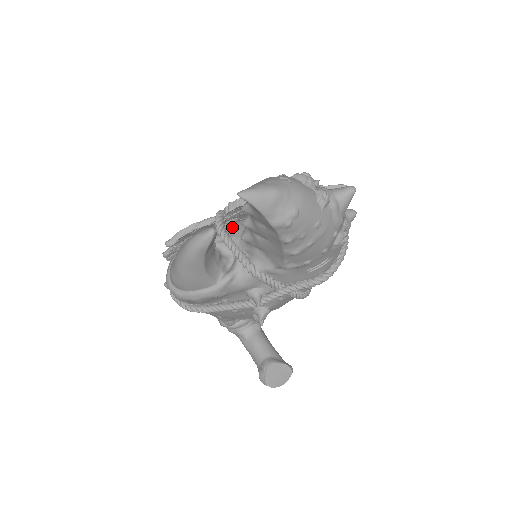
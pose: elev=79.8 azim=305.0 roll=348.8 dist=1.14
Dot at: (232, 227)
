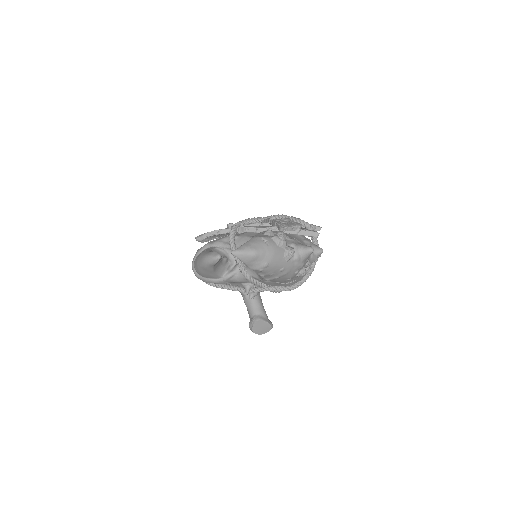
Dot at: (239, 241)
